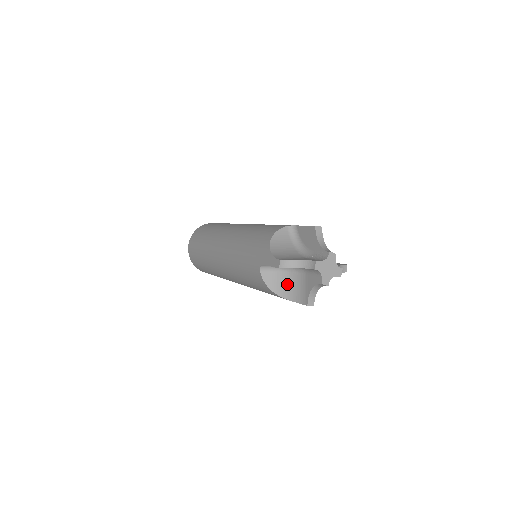
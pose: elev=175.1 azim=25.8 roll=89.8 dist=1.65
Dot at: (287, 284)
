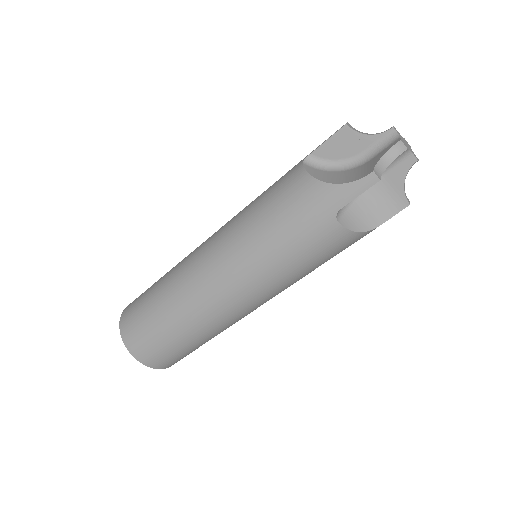
Dot at: (337, 176)
